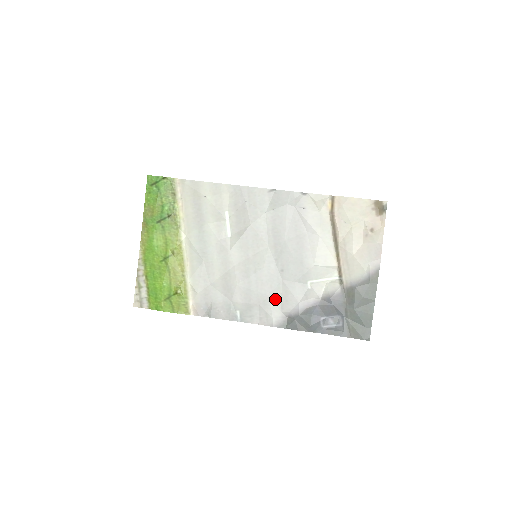
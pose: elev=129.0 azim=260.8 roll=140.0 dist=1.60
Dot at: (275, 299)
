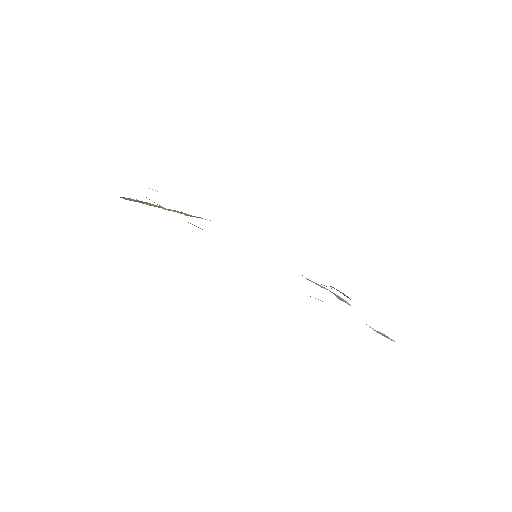
Dot at: occluded
